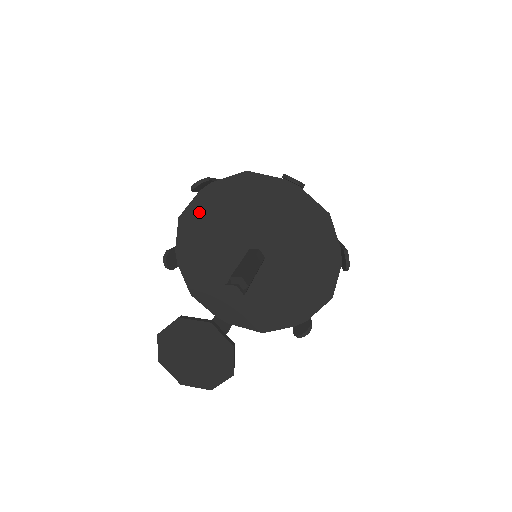
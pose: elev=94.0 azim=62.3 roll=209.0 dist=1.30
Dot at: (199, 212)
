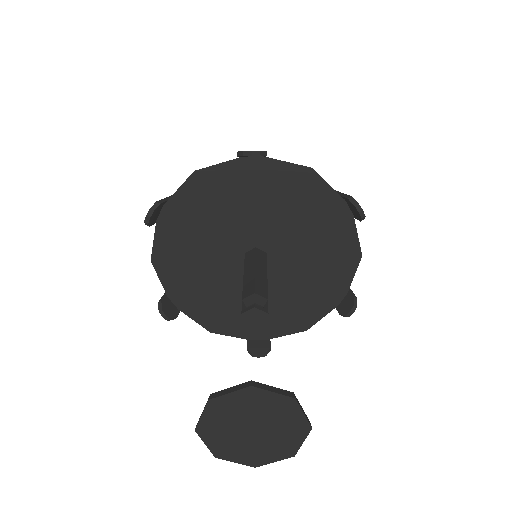
Dot at: (169, 243)
